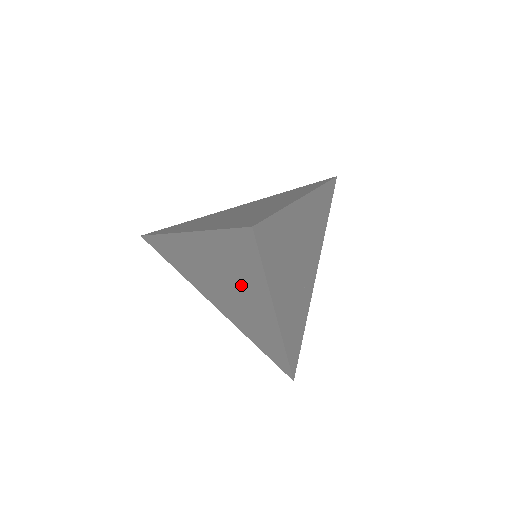
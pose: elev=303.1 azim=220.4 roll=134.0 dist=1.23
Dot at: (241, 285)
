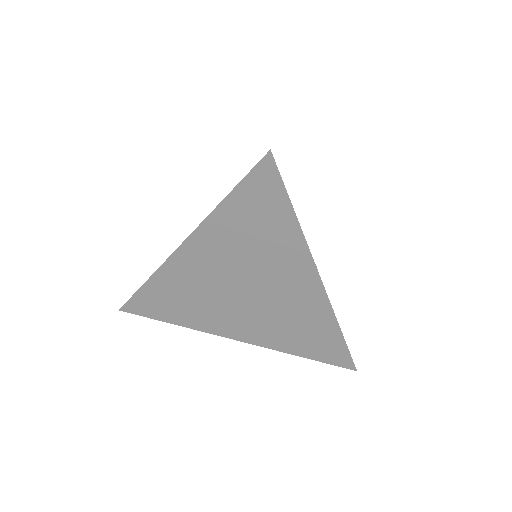
Dot at: (267, 264)
